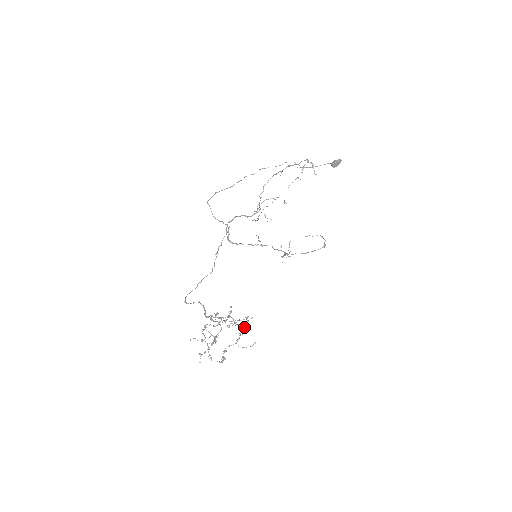
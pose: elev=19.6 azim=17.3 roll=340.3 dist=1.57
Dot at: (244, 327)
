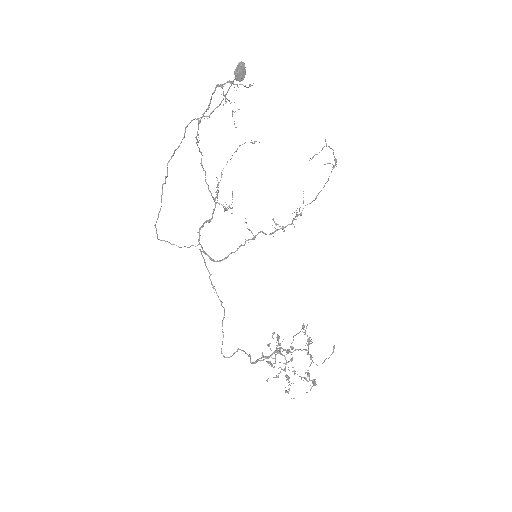
Dot at: (308, 338)
